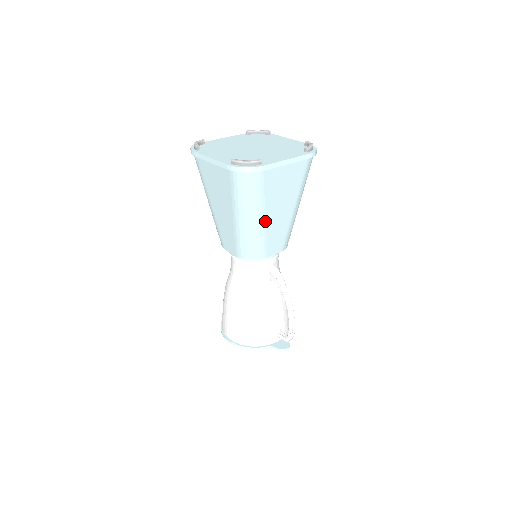
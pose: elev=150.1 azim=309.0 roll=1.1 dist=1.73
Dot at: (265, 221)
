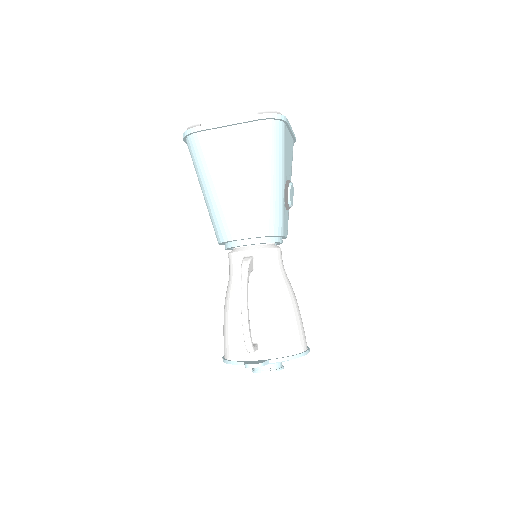
Dot at: (219, 191)
